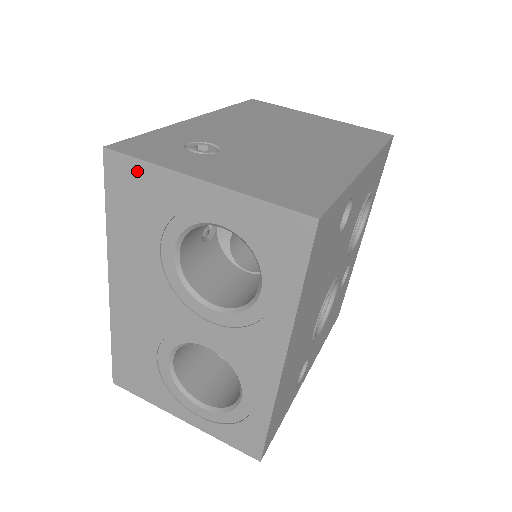
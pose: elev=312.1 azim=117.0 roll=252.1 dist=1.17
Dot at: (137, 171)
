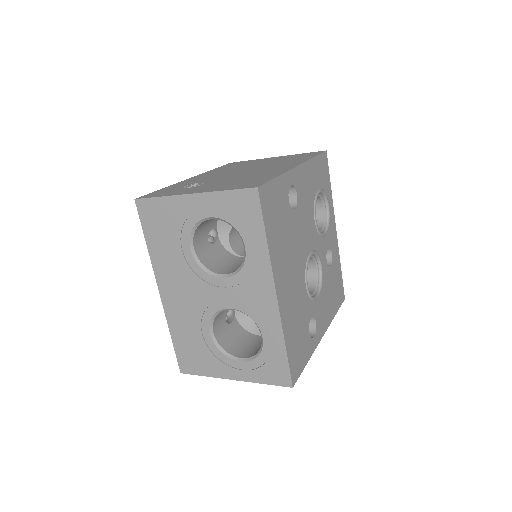
Dot at: (156, 205)
